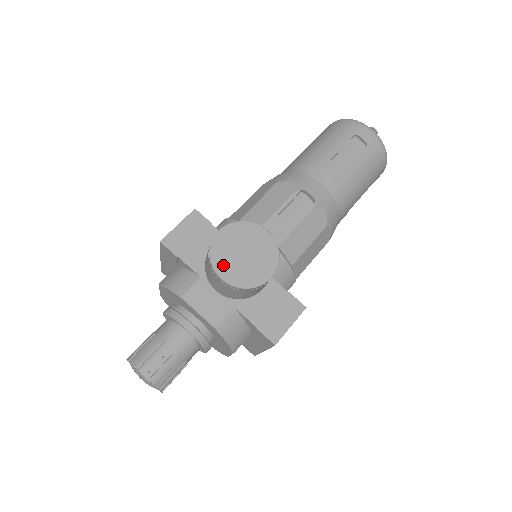
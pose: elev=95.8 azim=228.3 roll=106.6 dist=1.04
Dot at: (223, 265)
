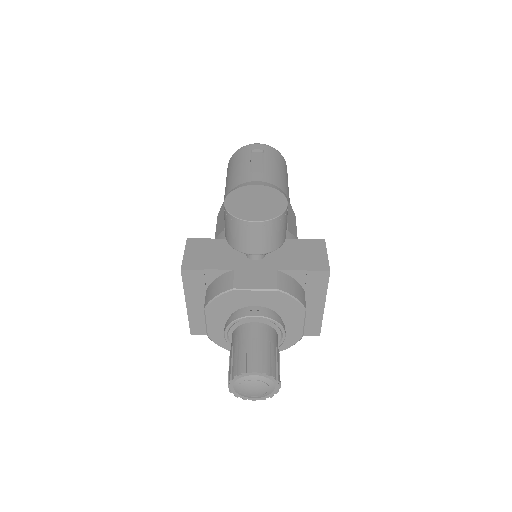
Dot at: (248, 215)
